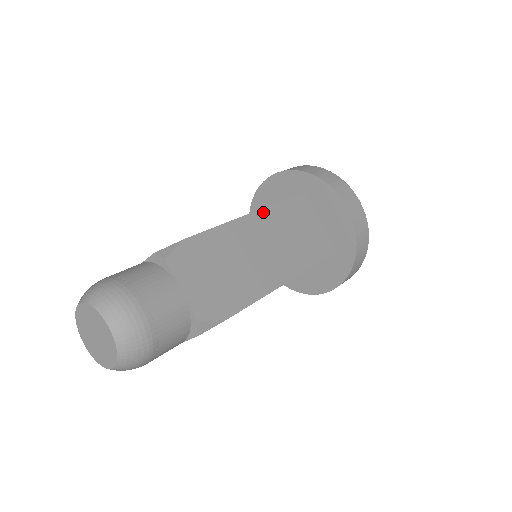
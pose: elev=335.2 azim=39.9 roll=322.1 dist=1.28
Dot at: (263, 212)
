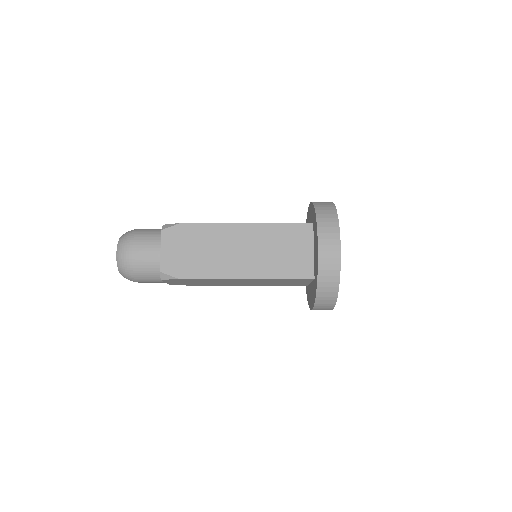
Dot at: (256, 226)
